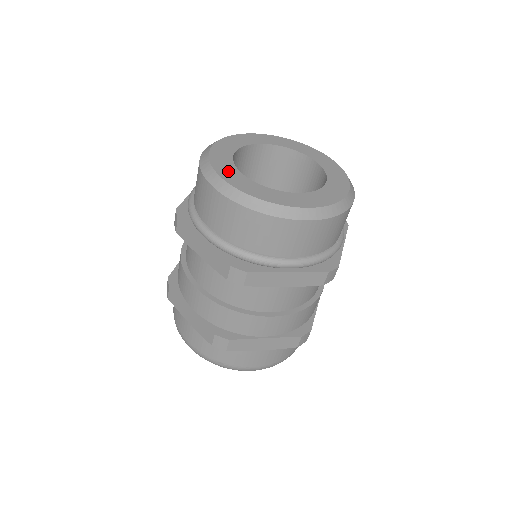
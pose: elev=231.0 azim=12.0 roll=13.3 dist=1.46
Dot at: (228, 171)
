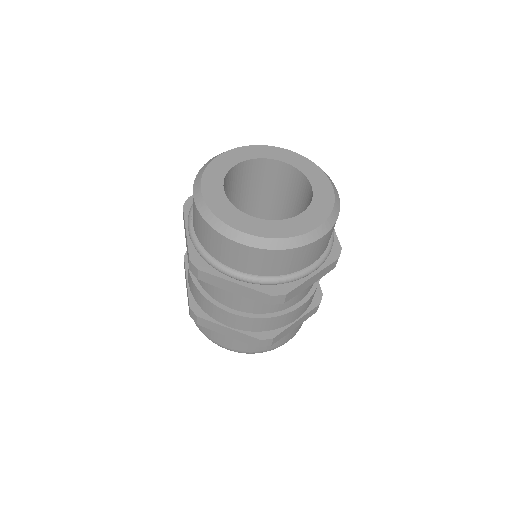
Dot at: (237, 219)
